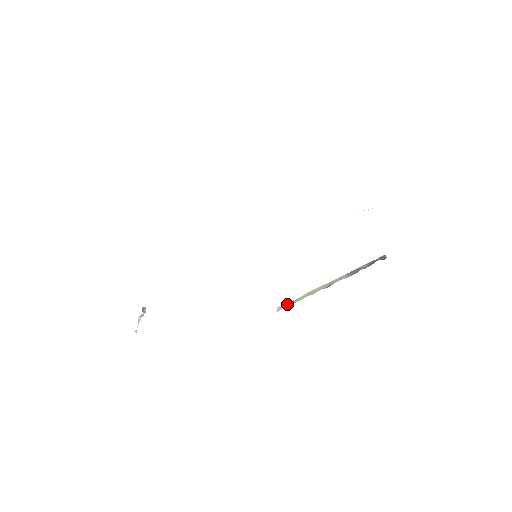
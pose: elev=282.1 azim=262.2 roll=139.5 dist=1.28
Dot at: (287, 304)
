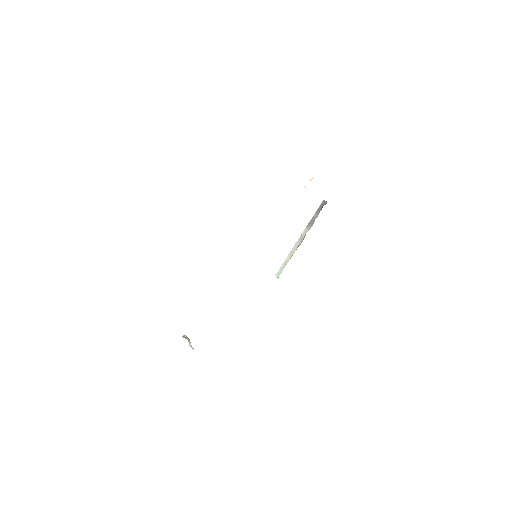
Dot at: (281, 269)
